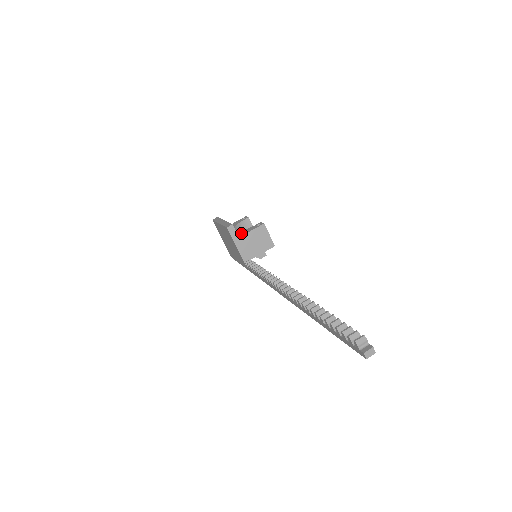
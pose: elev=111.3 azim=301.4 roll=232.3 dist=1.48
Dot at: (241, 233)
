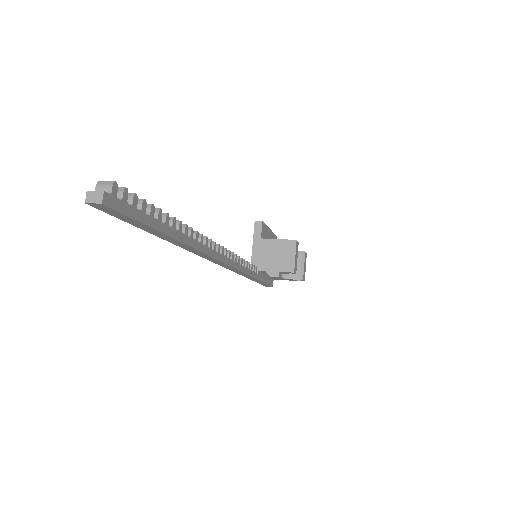
Dot at: occluded
